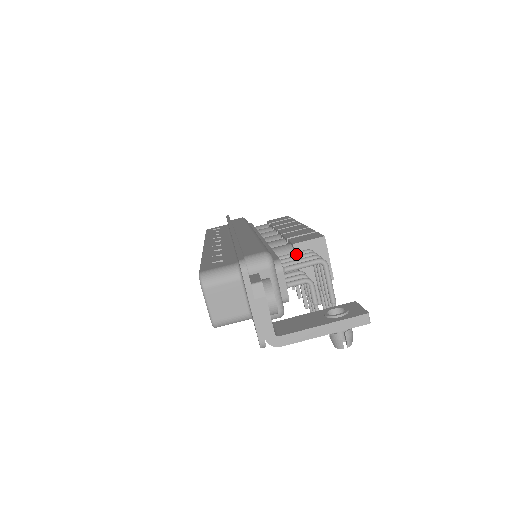
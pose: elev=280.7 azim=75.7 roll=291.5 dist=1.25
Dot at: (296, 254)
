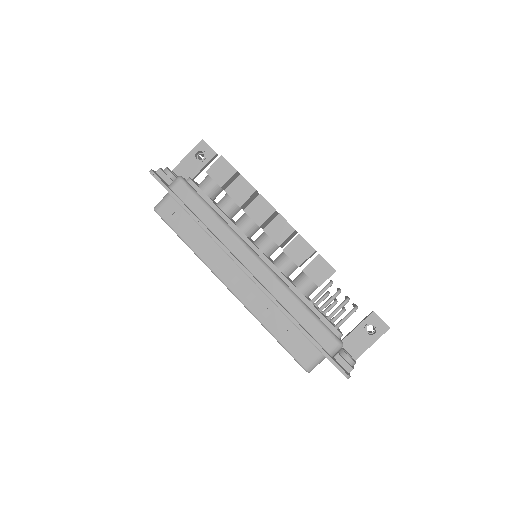
Dot at: occluded
